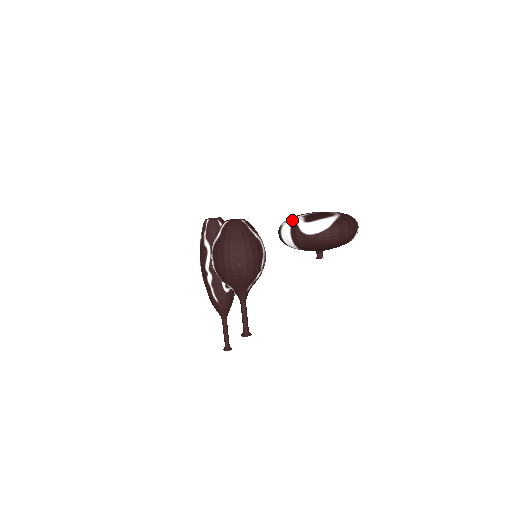
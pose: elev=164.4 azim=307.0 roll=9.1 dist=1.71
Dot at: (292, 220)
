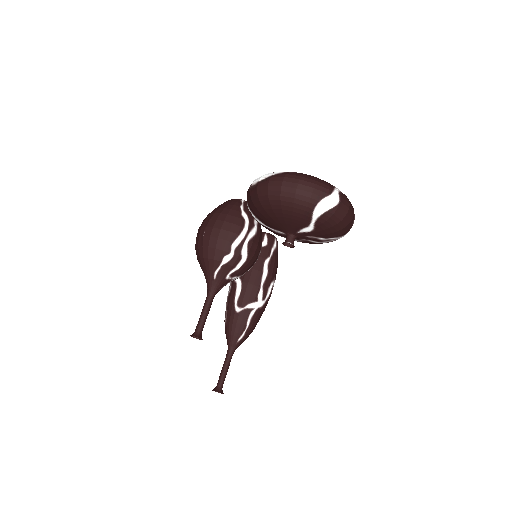
Dot at: occluded
